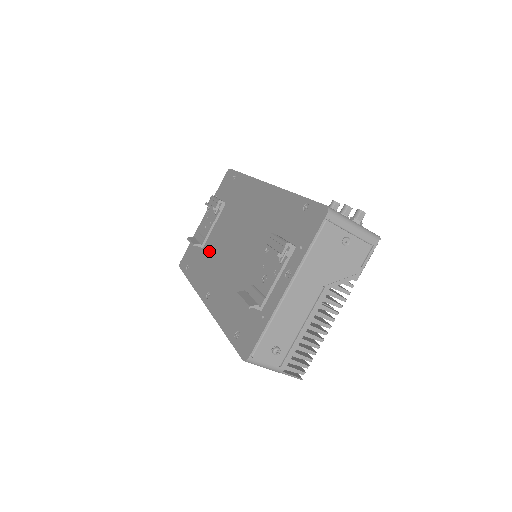
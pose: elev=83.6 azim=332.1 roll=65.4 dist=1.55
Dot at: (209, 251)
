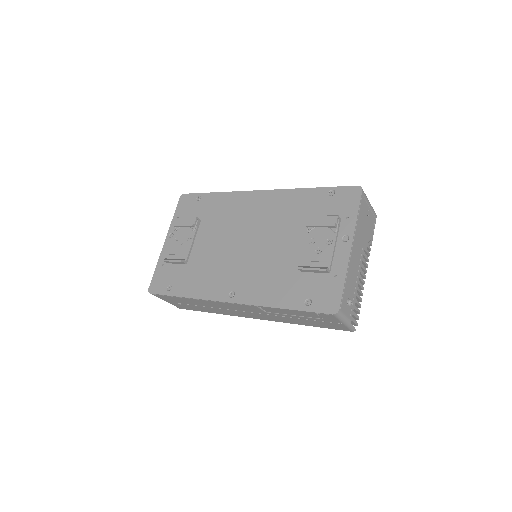
Dot at: (203, 262)
